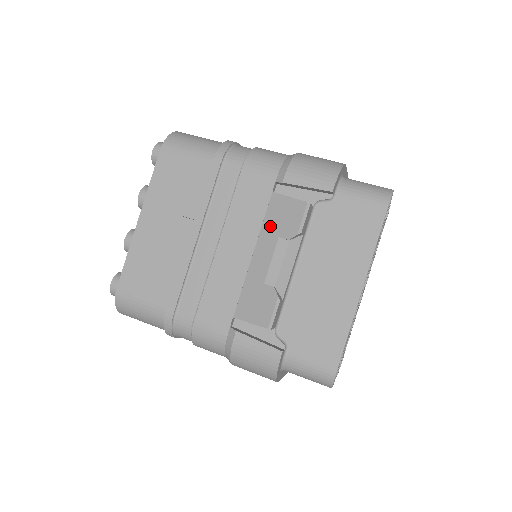
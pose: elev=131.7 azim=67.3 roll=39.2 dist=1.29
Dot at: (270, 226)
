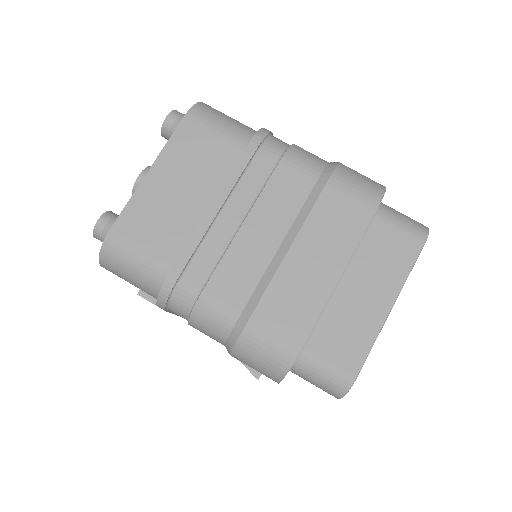
Dot at: occluded
